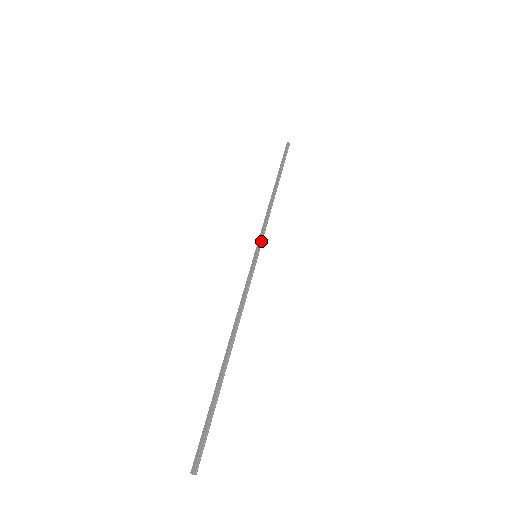
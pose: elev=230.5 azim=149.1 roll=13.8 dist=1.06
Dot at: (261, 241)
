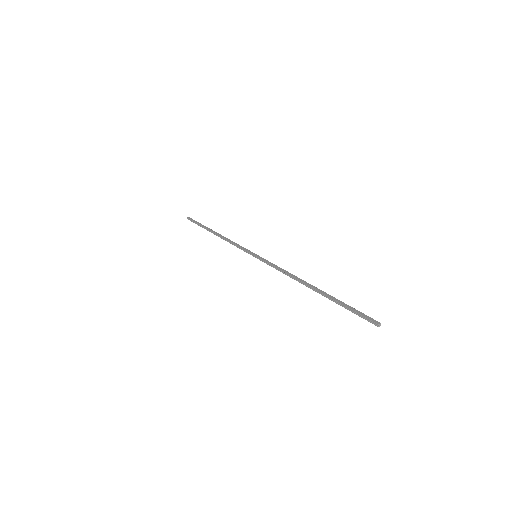
Dot at: (248, 251)
